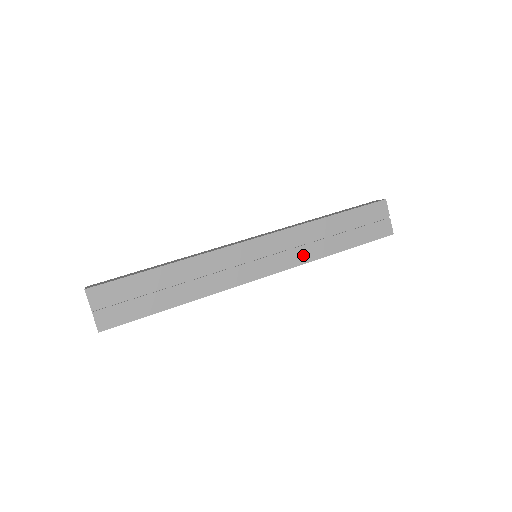
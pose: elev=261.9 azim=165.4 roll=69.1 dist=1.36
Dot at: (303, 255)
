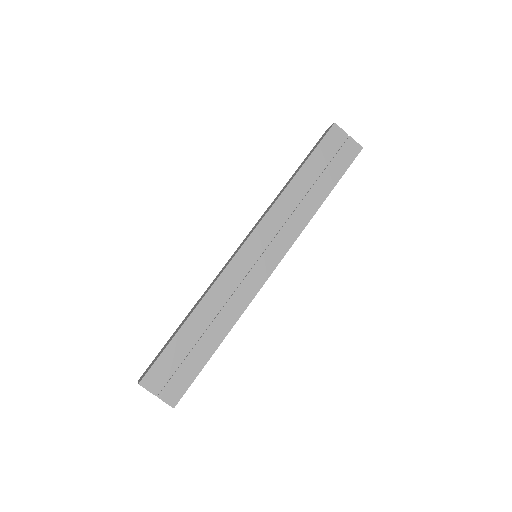
Dot at: (295, 226)
